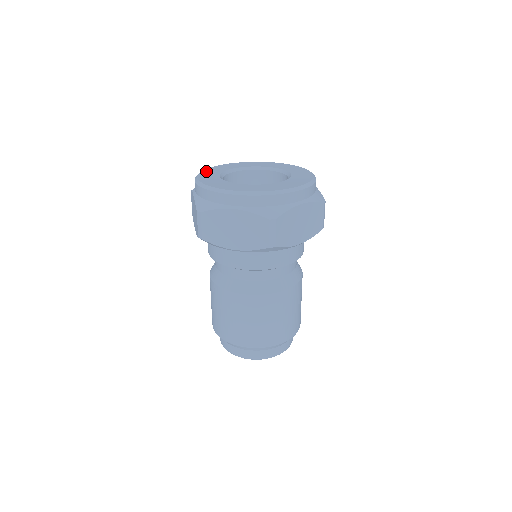
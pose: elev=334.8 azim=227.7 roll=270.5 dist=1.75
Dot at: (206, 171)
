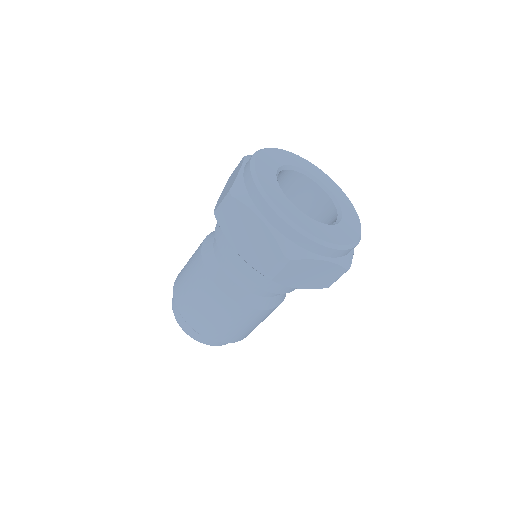
Dot at: (263, 180)
